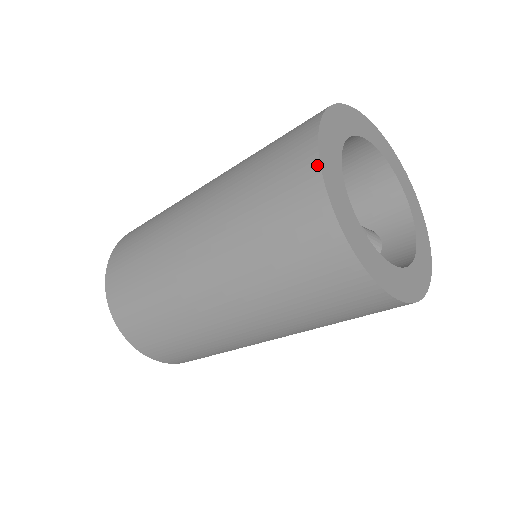
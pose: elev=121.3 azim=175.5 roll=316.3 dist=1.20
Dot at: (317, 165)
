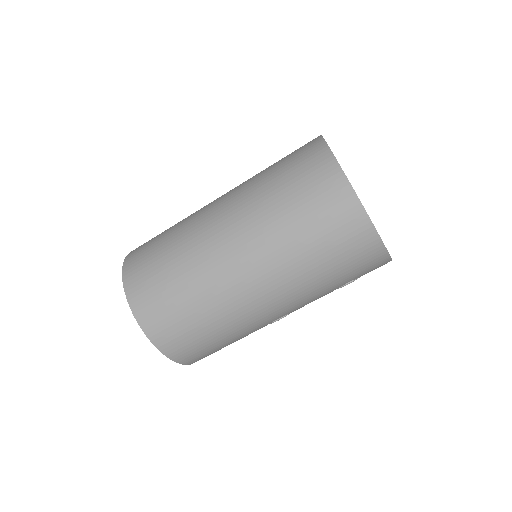
Dot at: (320, 136)
